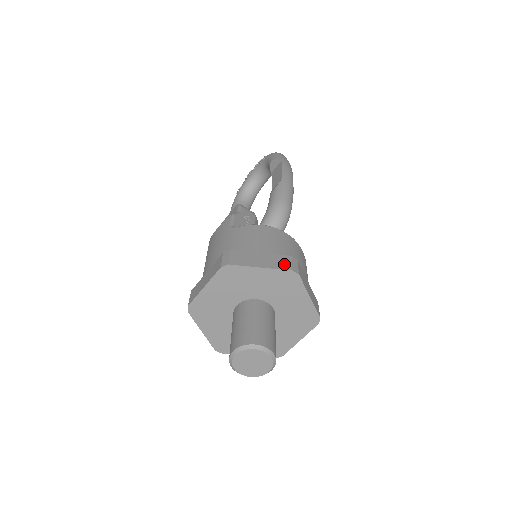
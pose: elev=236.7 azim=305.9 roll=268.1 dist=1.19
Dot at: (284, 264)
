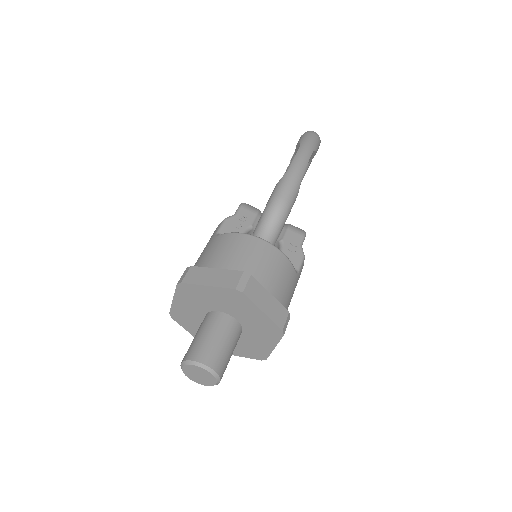
Dot at: (231, 281)
